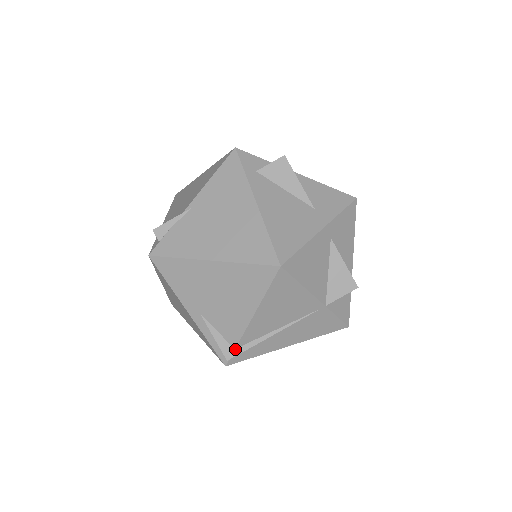
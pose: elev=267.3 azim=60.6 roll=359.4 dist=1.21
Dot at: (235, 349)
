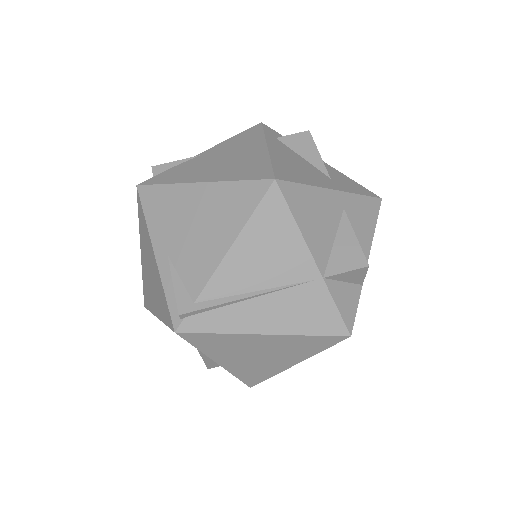
Dot at: (194, 303)
